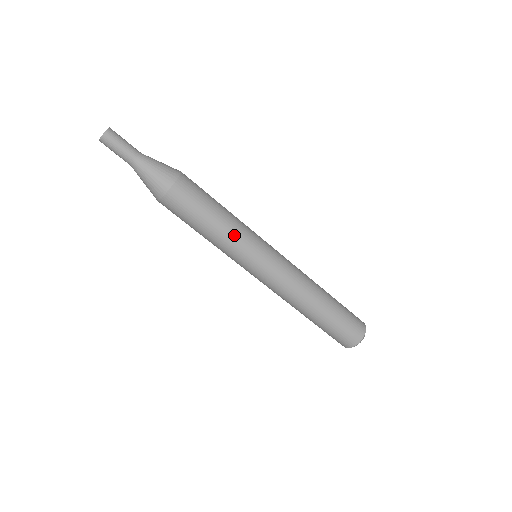
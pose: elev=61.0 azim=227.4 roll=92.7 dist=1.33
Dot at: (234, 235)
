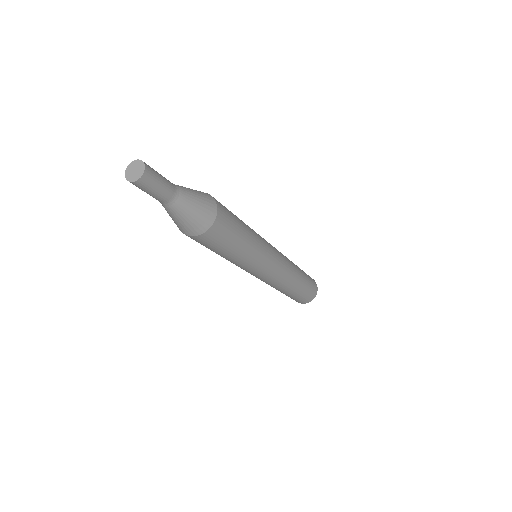
Dot at: (241, 263)
